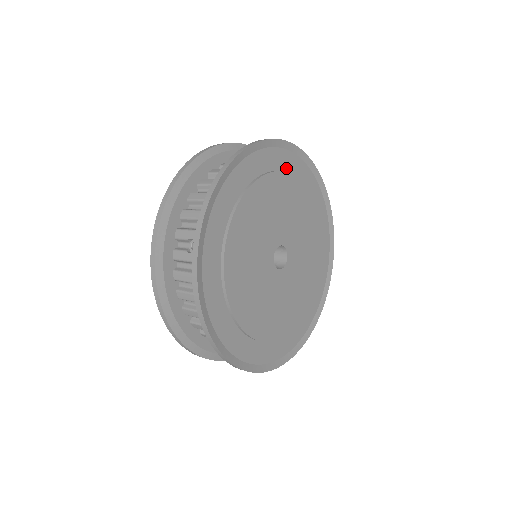
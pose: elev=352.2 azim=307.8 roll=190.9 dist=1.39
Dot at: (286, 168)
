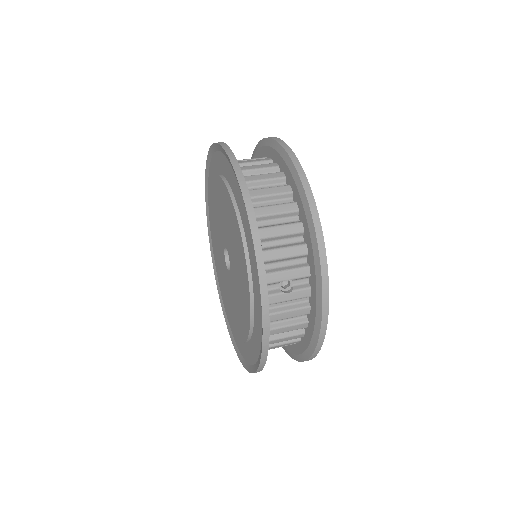
Dot at: occluded
